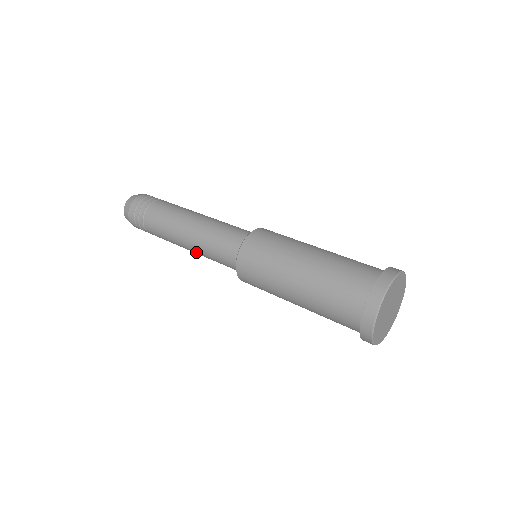
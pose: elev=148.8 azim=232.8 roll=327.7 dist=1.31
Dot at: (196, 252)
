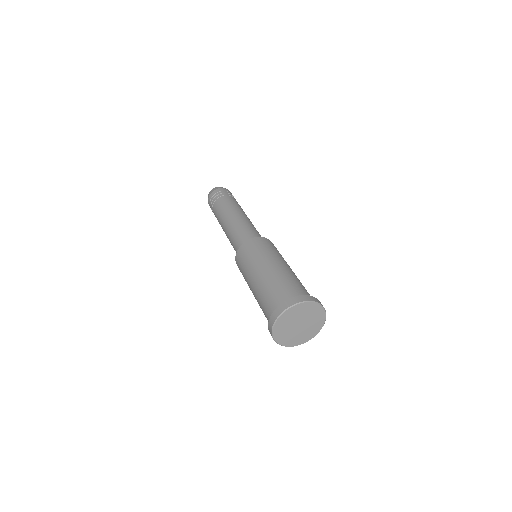
Dot at: occluded
